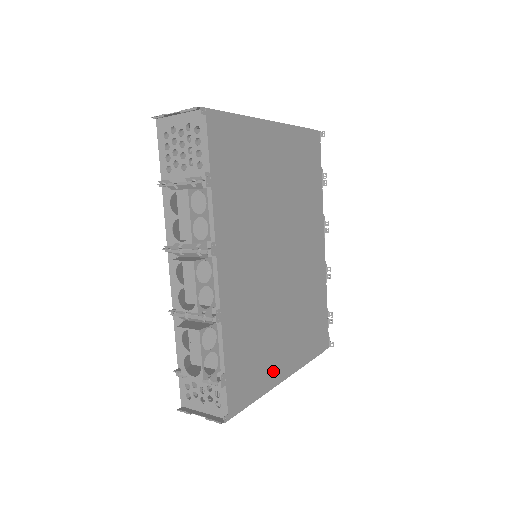
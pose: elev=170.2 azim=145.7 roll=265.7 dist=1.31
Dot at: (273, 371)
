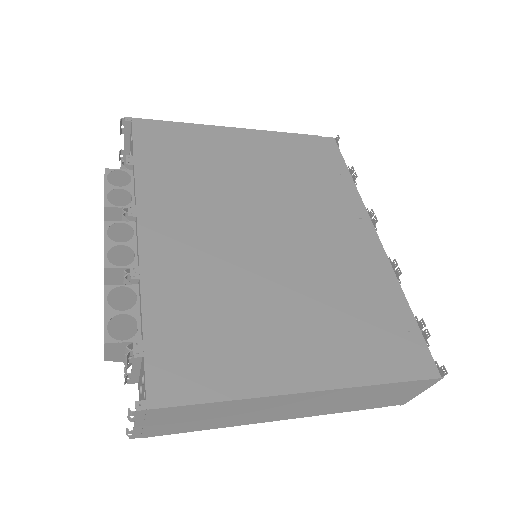
Dot at: (265, 370)
